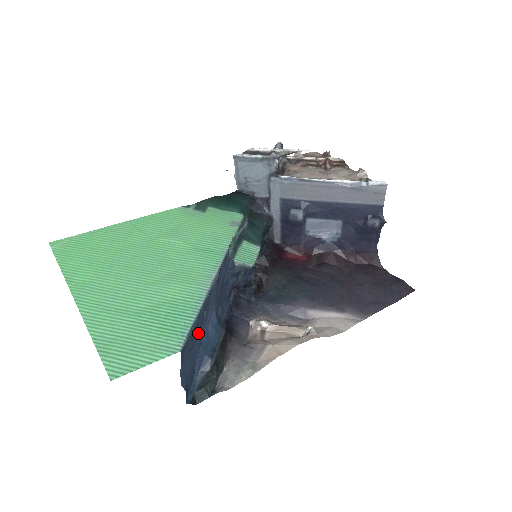
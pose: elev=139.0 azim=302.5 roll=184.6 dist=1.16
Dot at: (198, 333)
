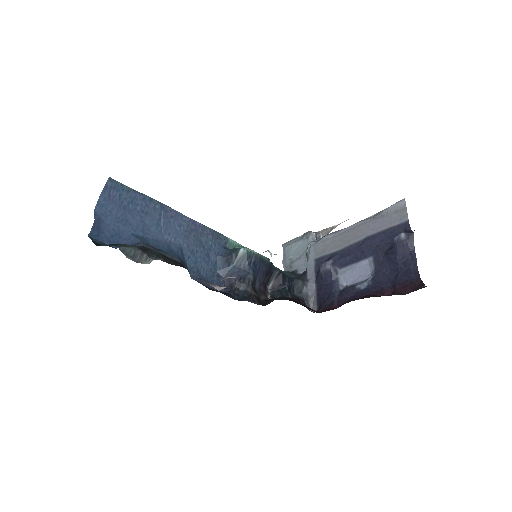
Dot at: (143, 215)
